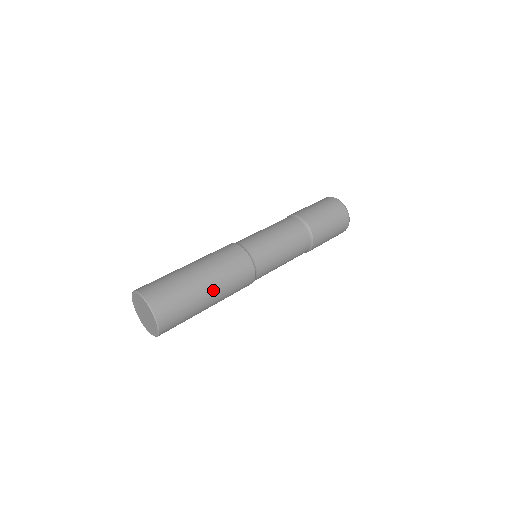
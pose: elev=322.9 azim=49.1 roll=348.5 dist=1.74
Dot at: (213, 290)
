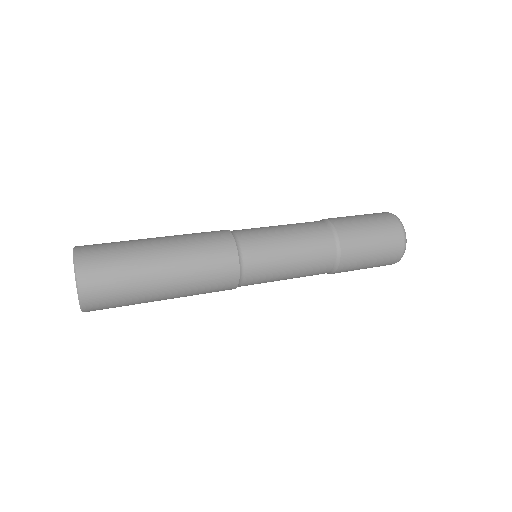
Dot at: (171, 283)
